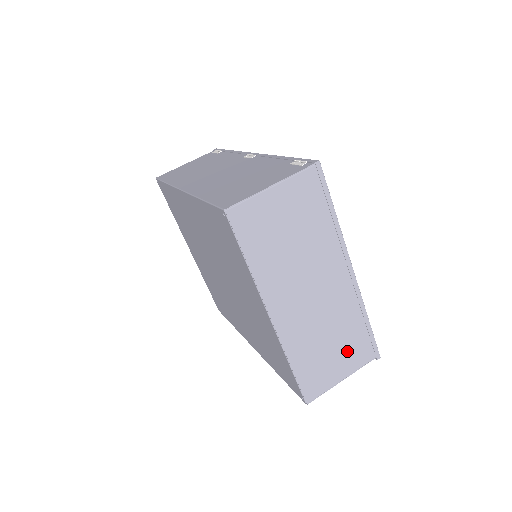
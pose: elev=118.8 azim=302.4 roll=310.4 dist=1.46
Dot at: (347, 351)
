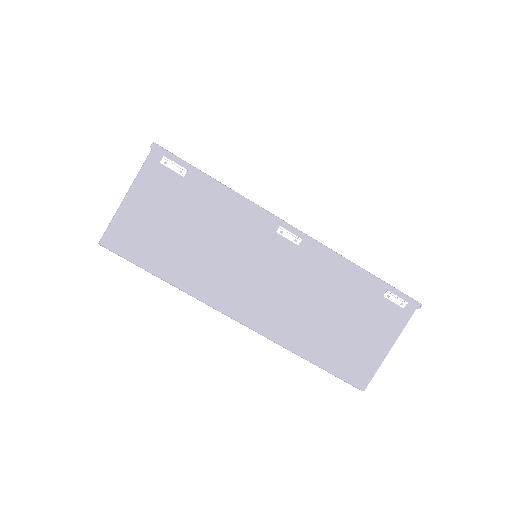
Dot at: occluded
